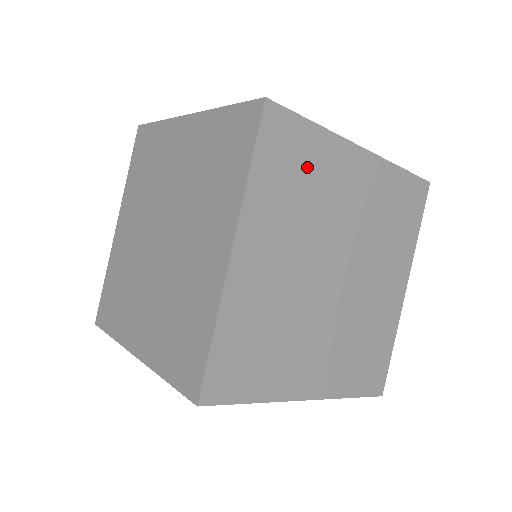
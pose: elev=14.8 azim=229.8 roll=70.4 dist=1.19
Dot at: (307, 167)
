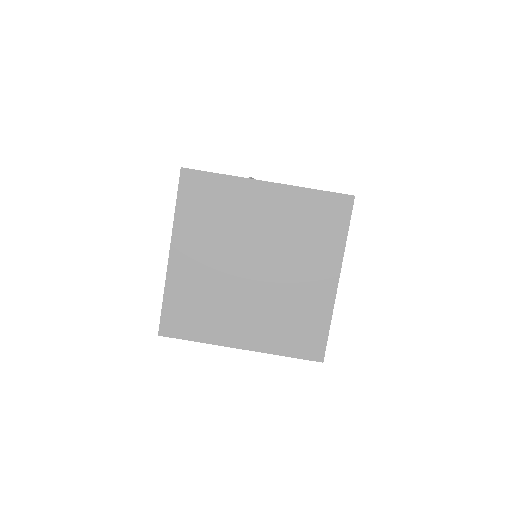
Dot at: occluded
